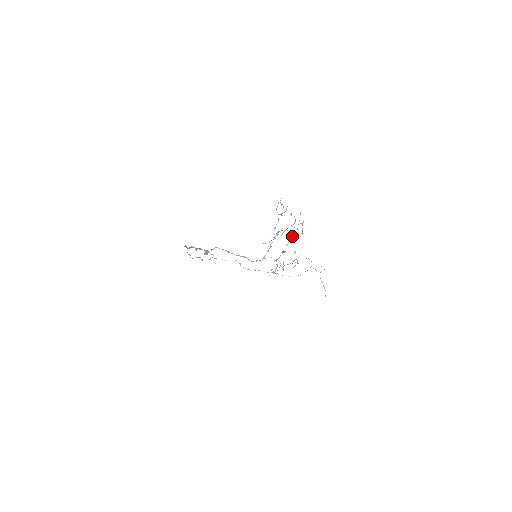
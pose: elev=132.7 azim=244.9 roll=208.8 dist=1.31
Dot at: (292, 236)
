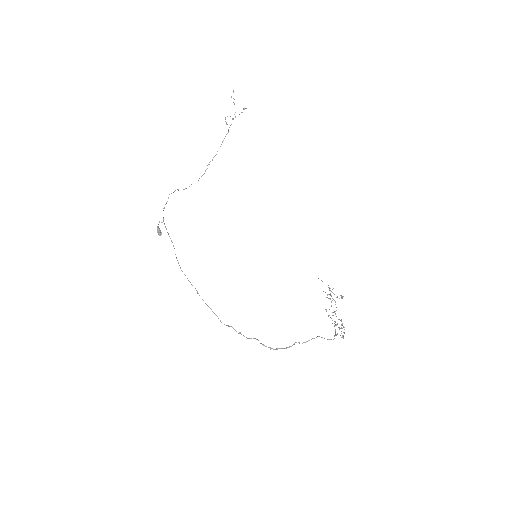
Dot at: occluded
